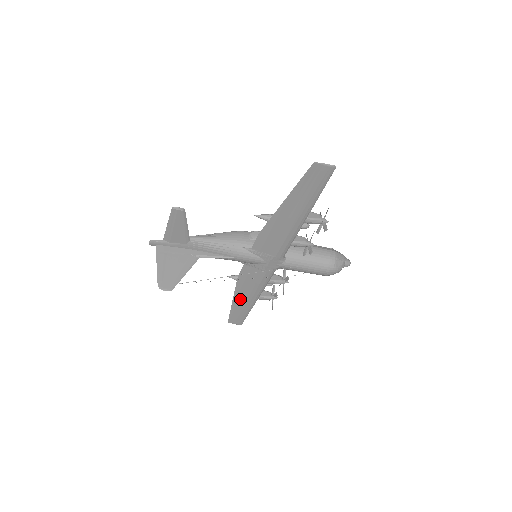
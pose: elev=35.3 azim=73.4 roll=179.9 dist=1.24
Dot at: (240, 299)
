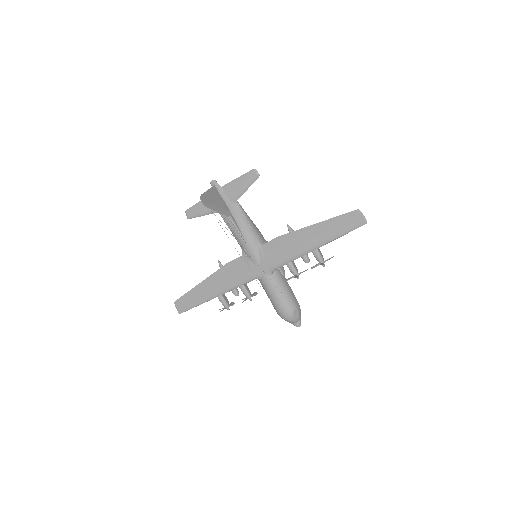
Dot at: (207, 285)
